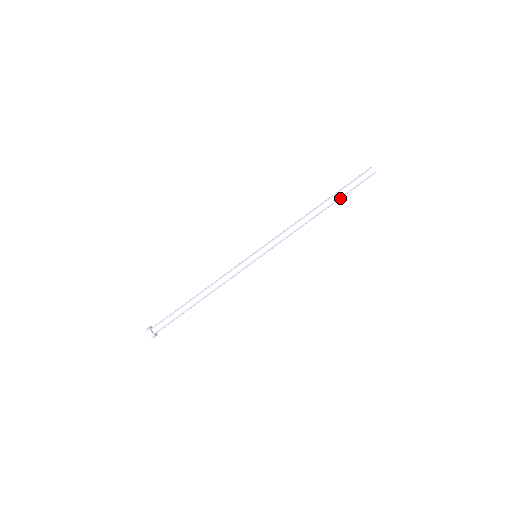
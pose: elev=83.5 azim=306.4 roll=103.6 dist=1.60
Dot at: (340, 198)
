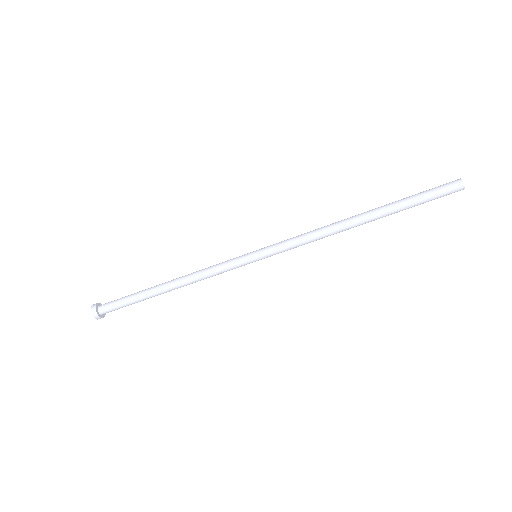
Dot at: (399, 211)
